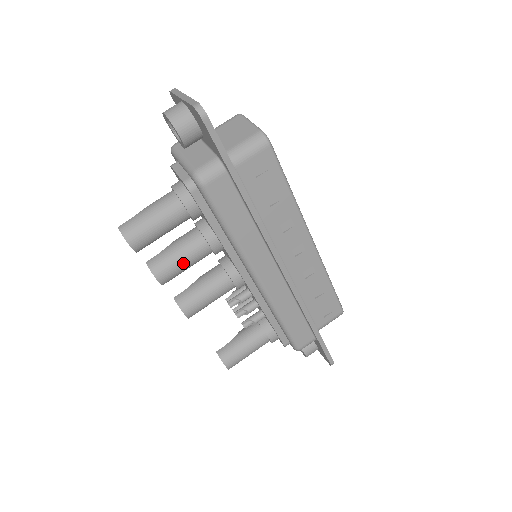
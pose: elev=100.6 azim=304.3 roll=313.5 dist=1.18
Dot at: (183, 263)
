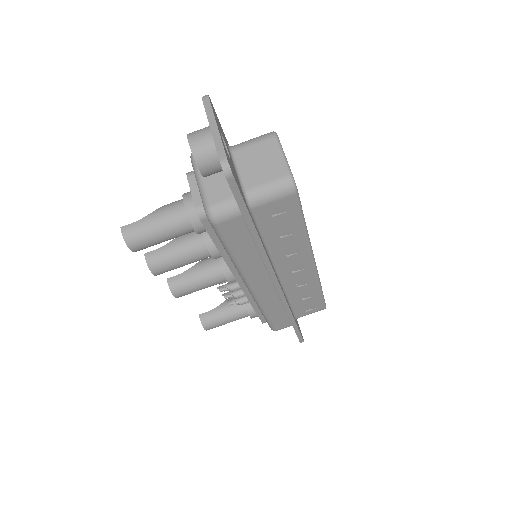
Dot at: (181, 264)
